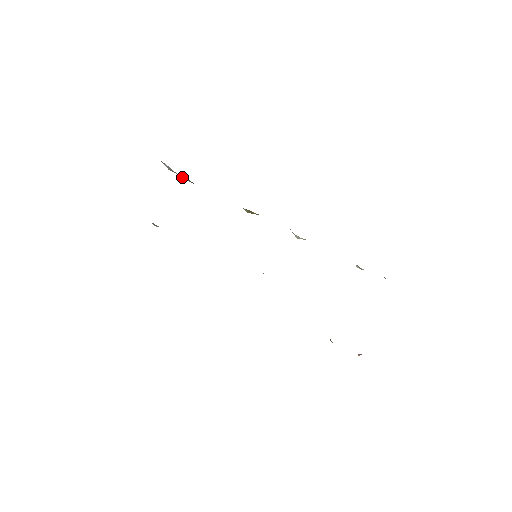
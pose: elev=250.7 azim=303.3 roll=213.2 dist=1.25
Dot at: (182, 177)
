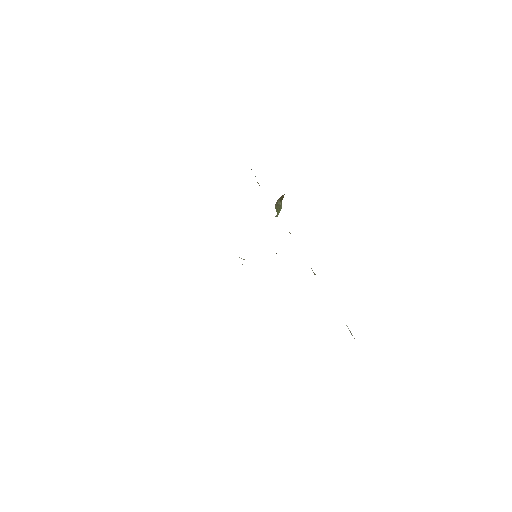
Dot at: (258, 183)
